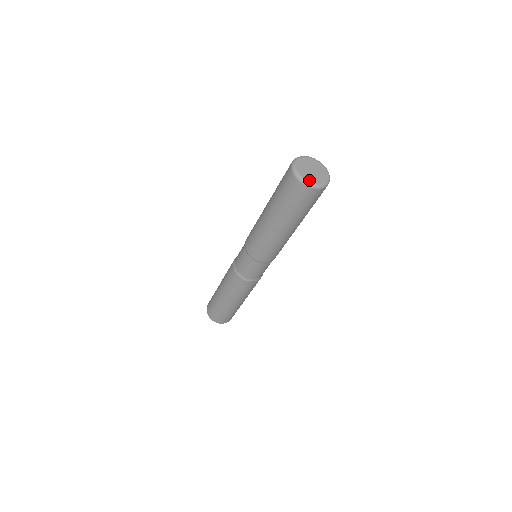
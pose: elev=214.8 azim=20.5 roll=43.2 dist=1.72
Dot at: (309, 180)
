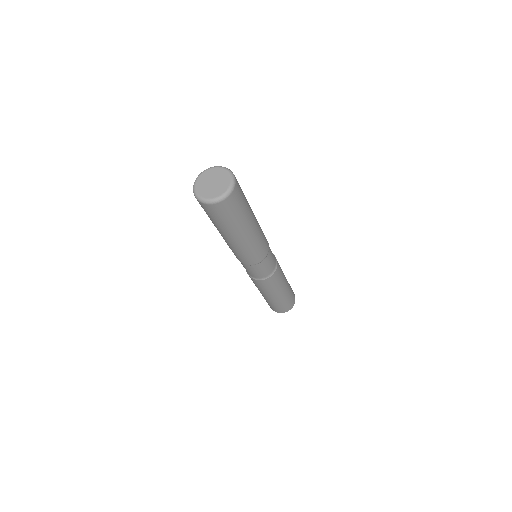
Dot at: (198, 190)
